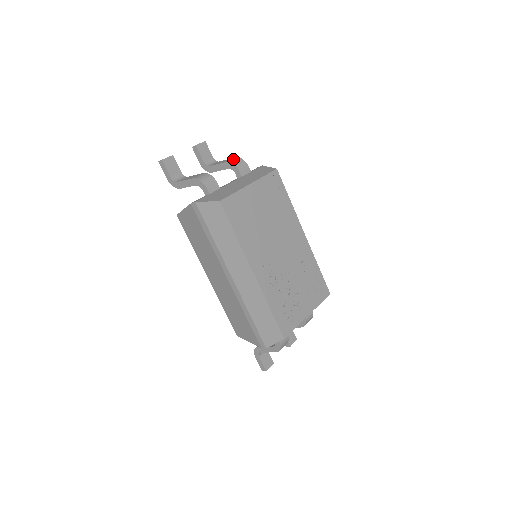
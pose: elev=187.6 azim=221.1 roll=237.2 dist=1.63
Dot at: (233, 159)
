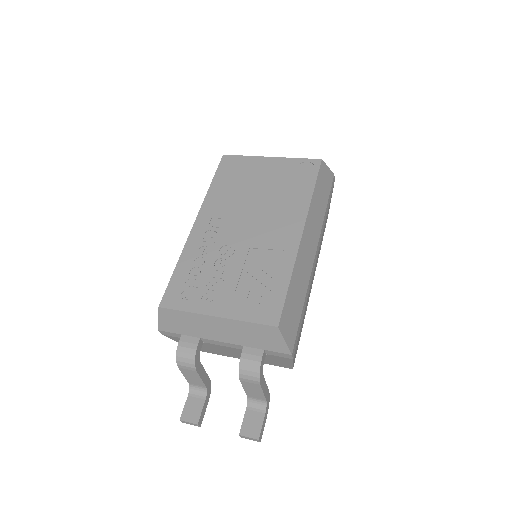
Dot at: occluded
